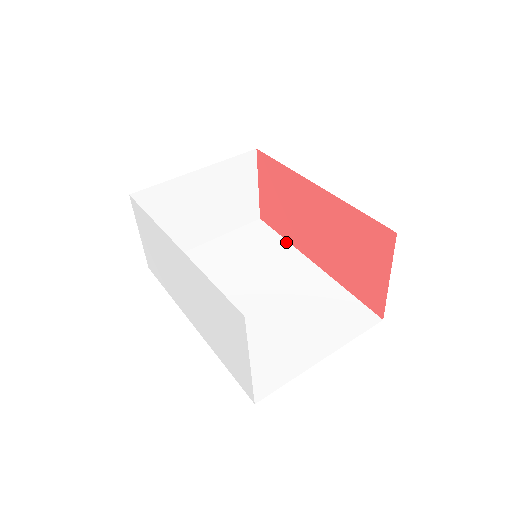
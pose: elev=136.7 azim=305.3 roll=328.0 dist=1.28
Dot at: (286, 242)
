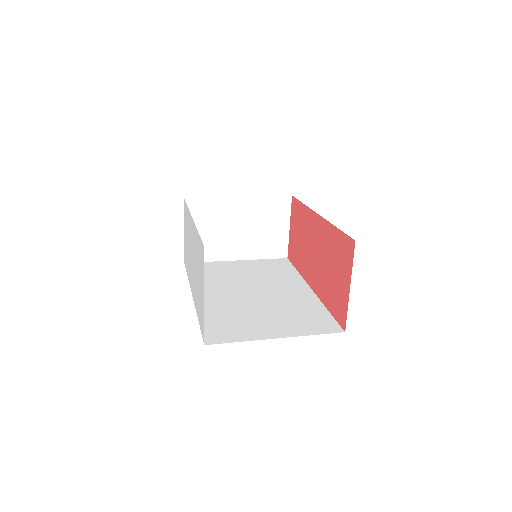
Dot at: (298, 274)
